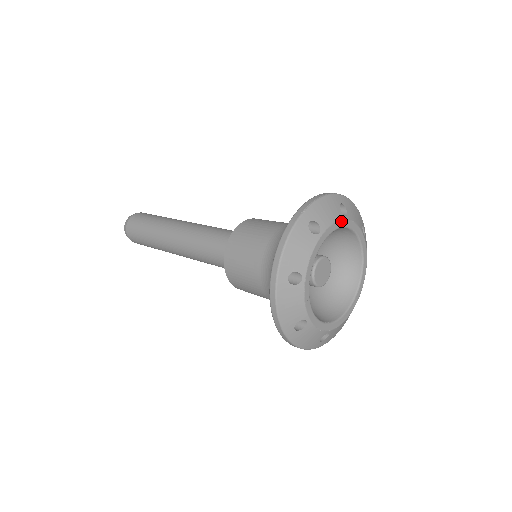
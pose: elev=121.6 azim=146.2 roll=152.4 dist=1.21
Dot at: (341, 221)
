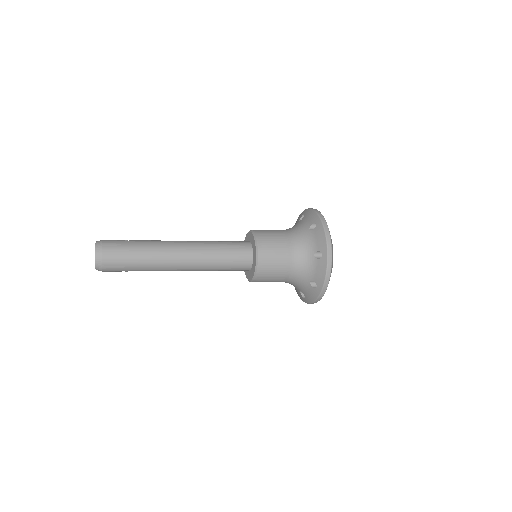
Dot at: occluded
